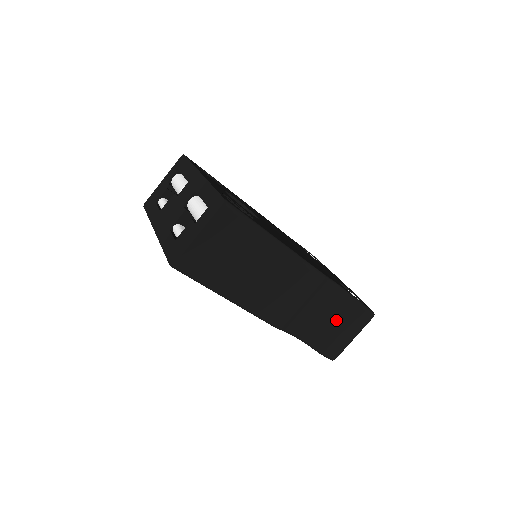
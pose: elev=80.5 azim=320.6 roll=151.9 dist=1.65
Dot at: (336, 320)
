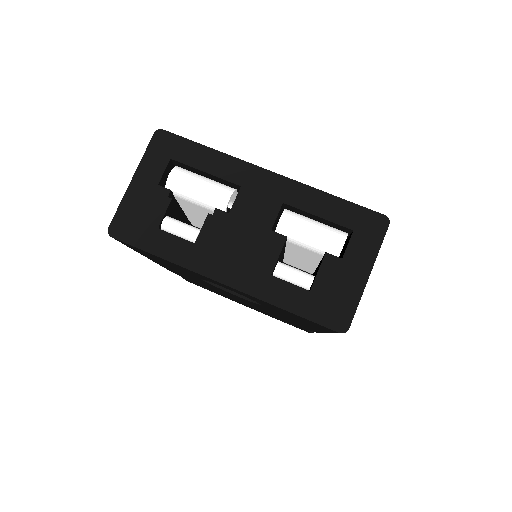
Dot at: occluded
